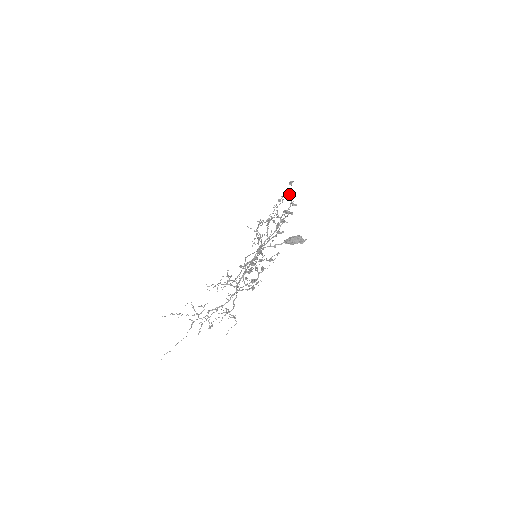
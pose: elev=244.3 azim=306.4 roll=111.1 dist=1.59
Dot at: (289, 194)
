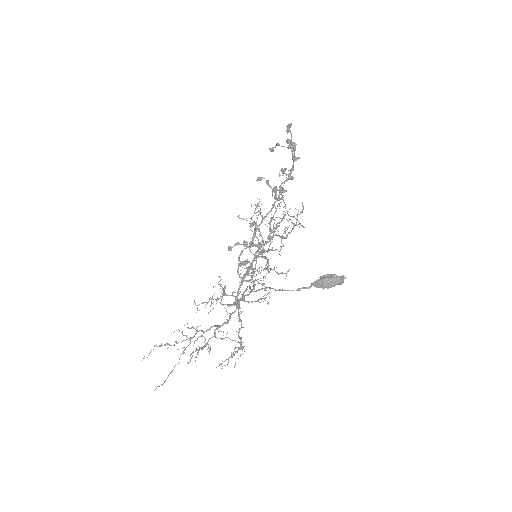
Dot at: (289, 148)
